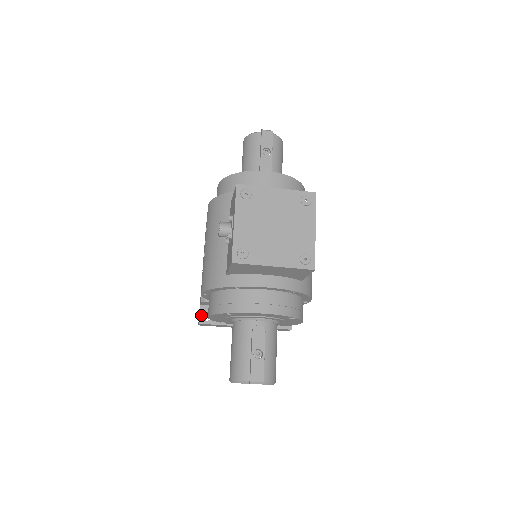
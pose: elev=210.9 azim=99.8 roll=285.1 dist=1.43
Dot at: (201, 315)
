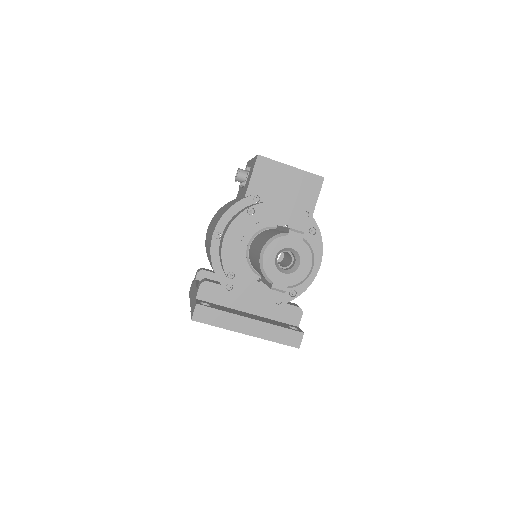
Dot at: (198, 302)
